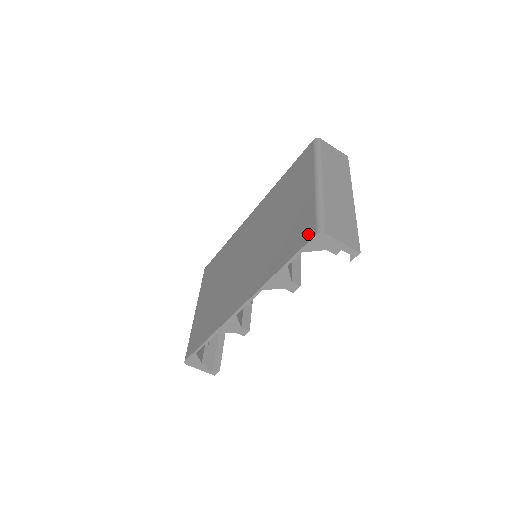
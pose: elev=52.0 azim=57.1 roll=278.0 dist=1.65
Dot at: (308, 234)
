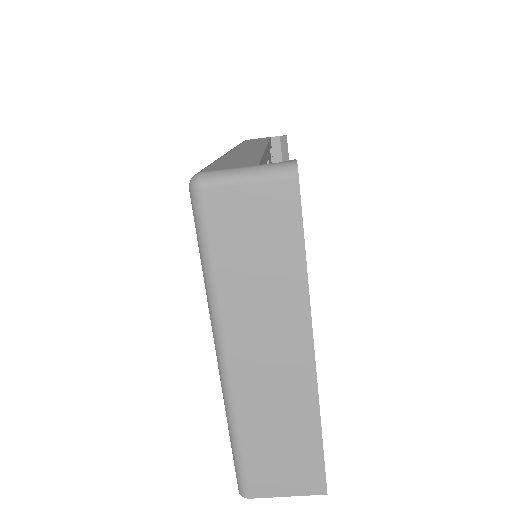
Dot at: occluded
